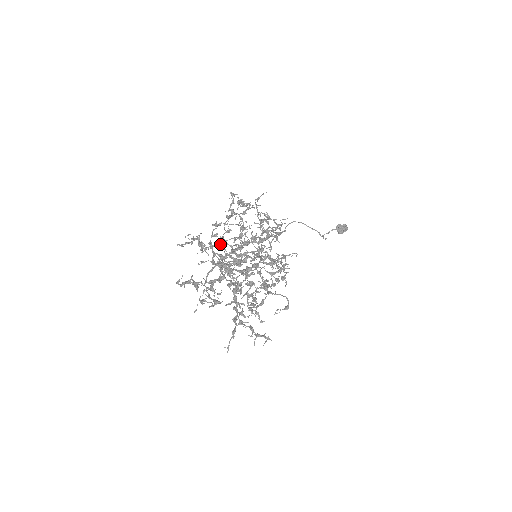
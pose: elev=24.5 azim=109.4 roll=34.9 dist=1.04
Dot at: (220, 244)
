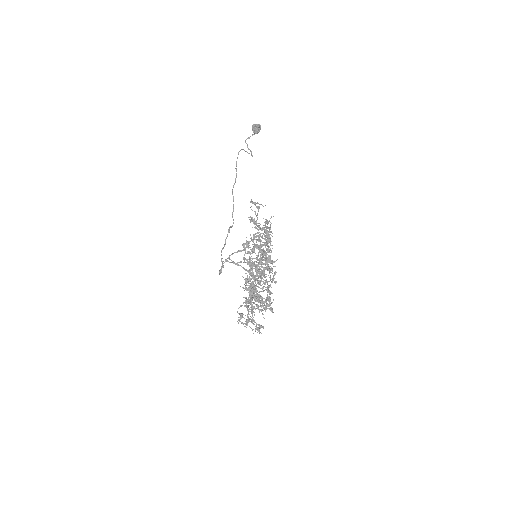
Dot at: (269, 298)
